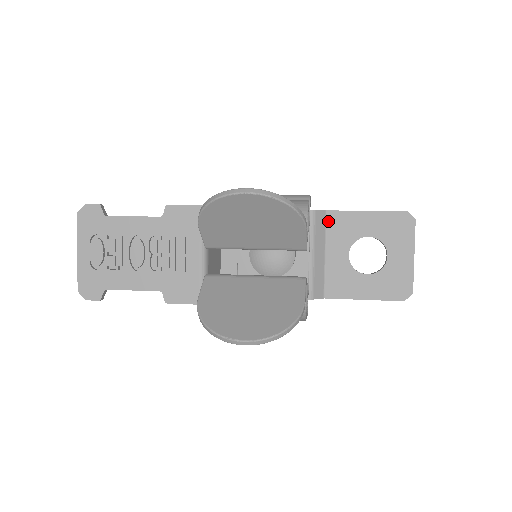
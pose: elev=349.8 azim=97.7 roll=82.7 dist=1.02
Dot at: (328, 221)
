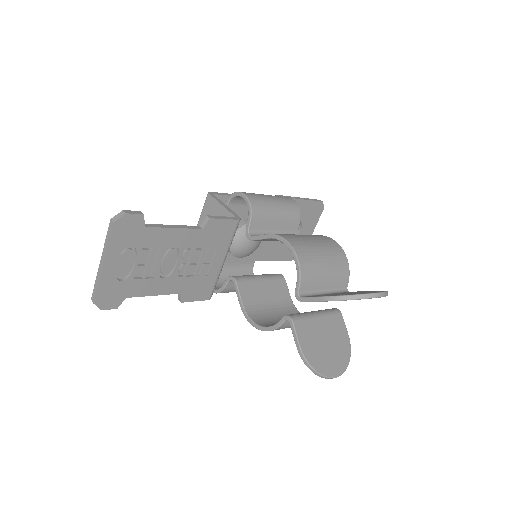
Dot at: occluded
